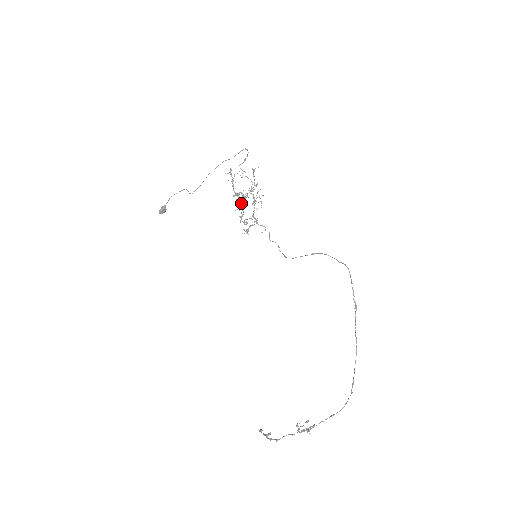
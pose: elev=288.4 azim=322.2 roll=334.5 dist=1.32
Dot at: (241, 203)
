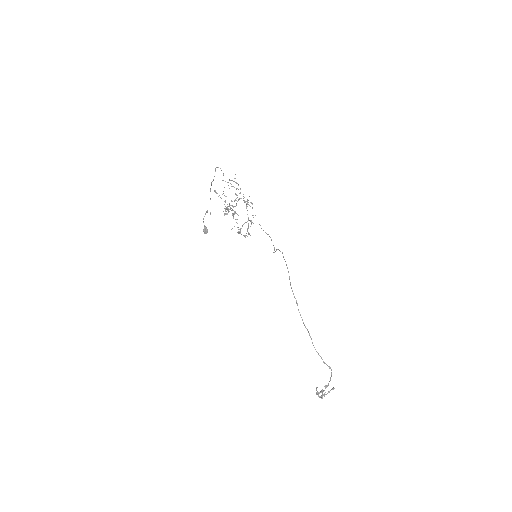
Dot at: (232, 215)
